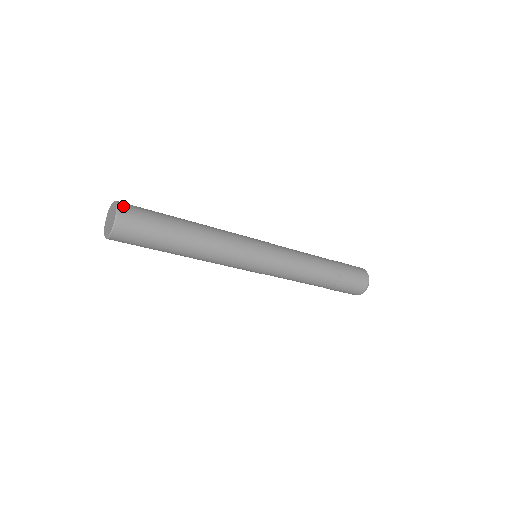
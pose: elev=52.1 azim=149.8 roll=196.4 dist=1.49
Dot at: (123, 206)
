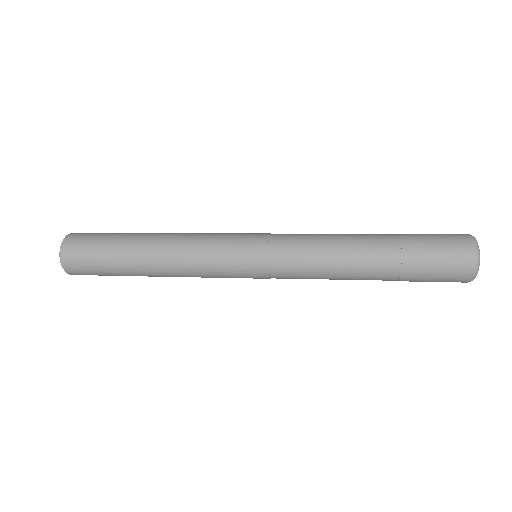
Dot at: (70, 237)
